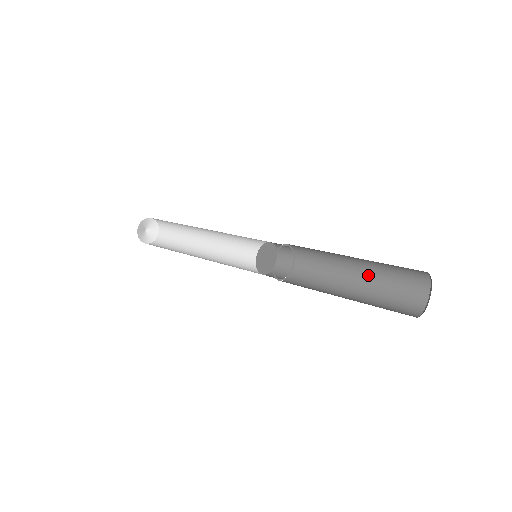
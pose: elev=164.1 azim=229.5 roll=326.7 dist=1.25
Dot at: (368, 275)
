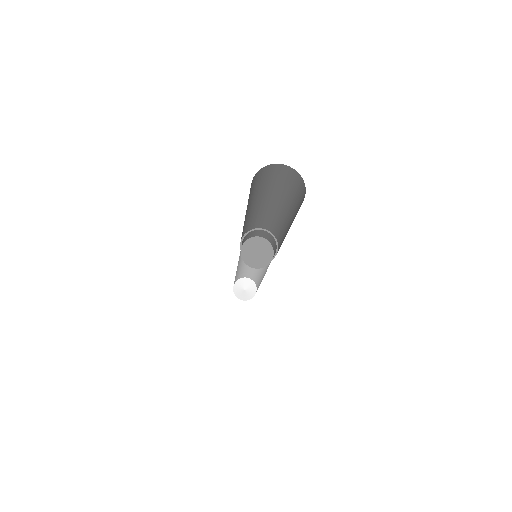
Dot at: (284, 202)
